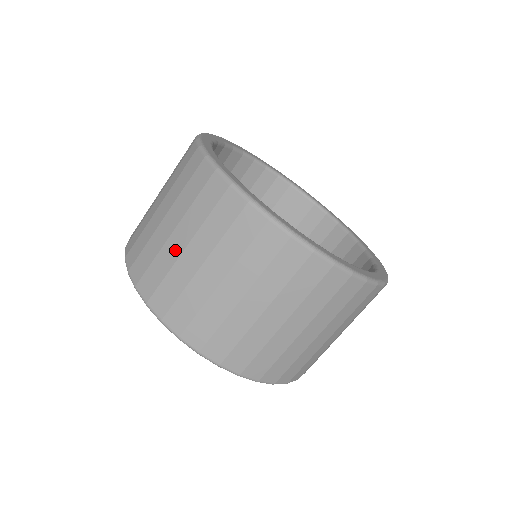
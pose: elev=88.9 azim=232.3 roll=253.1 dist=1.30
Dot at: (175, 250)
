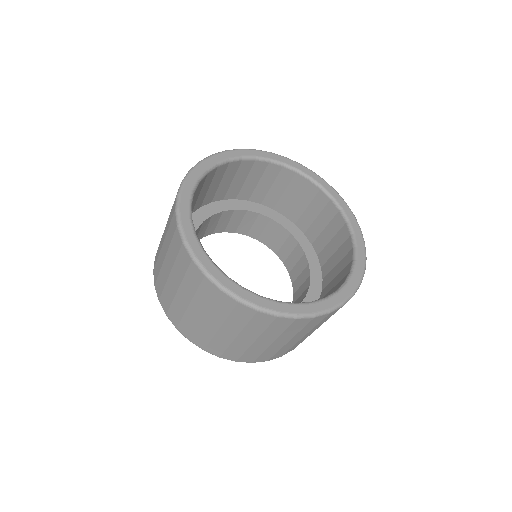
Dot at: (196, 317)
